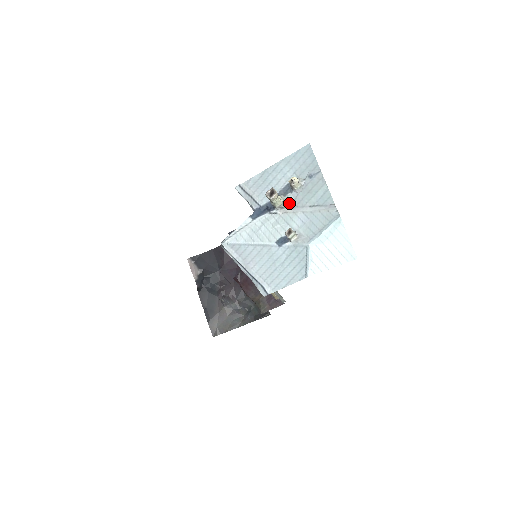
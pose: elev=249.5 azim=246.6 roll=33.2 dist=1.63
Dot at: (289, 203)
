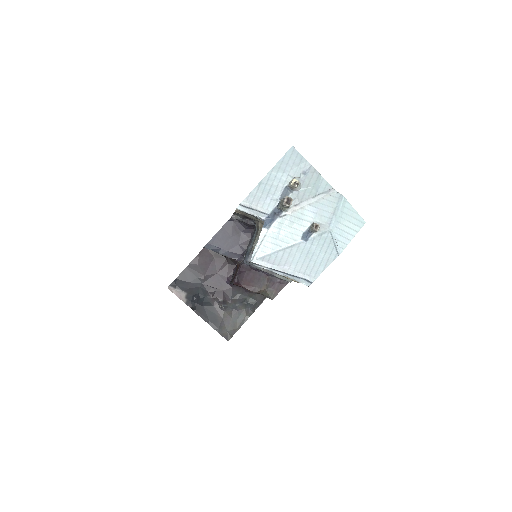
Dot at: (293, 202)
